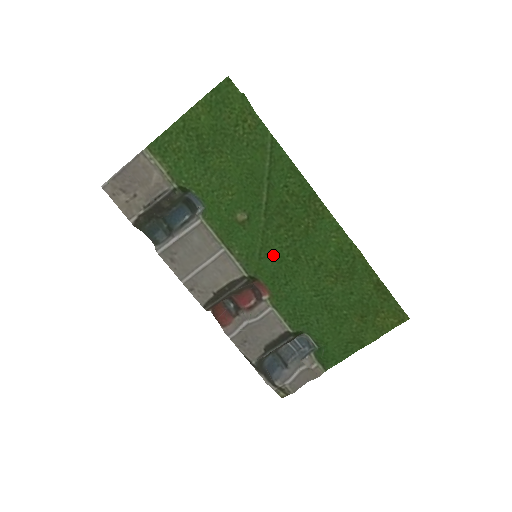
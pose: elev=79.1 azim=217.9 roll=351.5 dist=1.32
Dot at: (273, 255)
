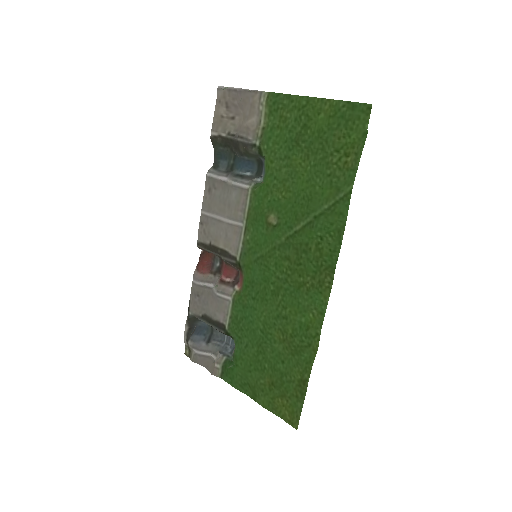
Dot at: (265, 270)
